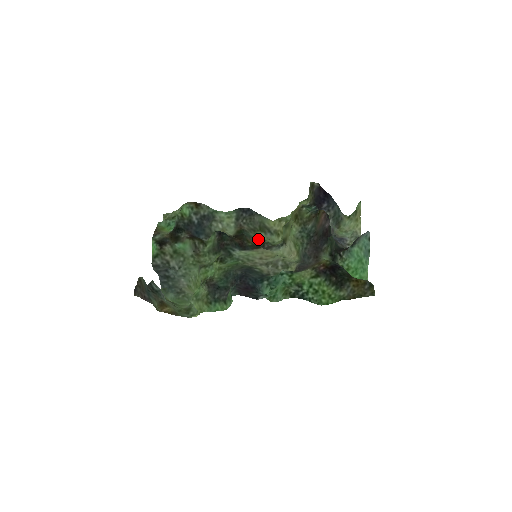
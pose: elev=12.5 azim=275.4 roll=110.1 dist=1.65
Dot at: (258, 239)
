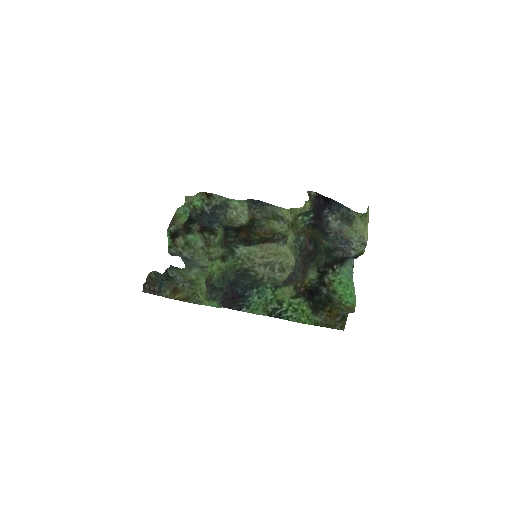
Dot at: (270, 228)
